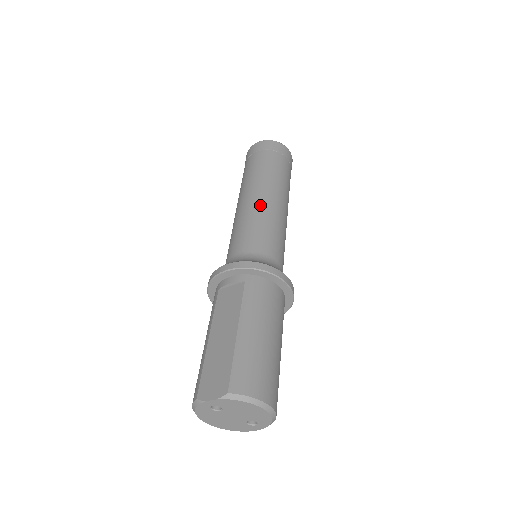
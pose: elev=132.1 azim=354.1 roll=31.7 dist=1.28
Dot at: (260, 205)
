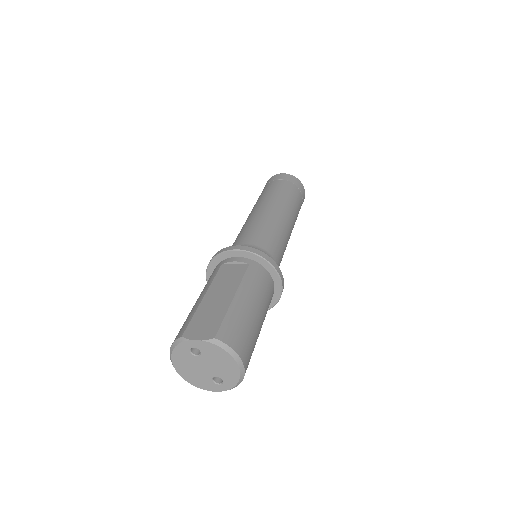
Dot at: (274, 217)
